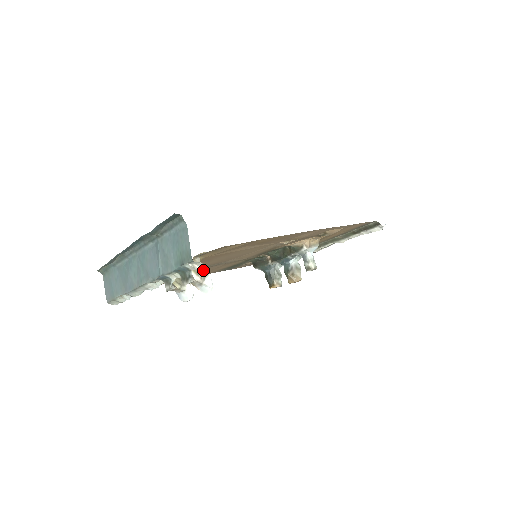
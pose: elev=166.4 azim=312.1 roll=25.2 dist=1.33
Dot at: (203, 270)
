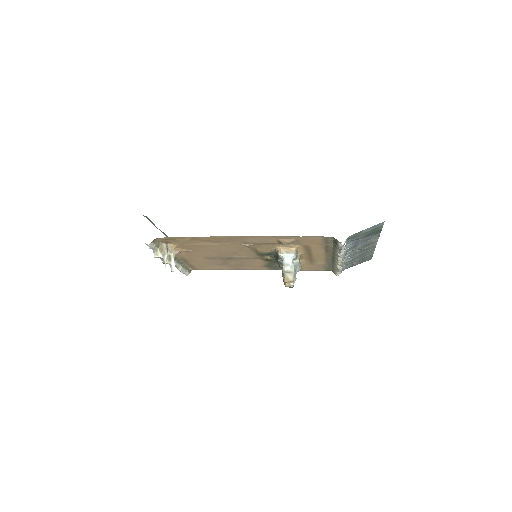
Dot at: (164, 251)
